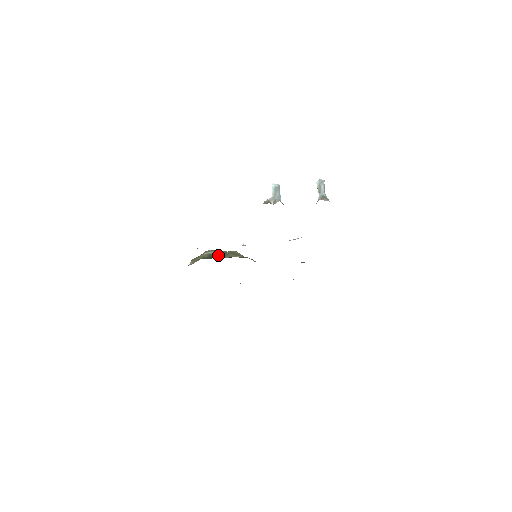
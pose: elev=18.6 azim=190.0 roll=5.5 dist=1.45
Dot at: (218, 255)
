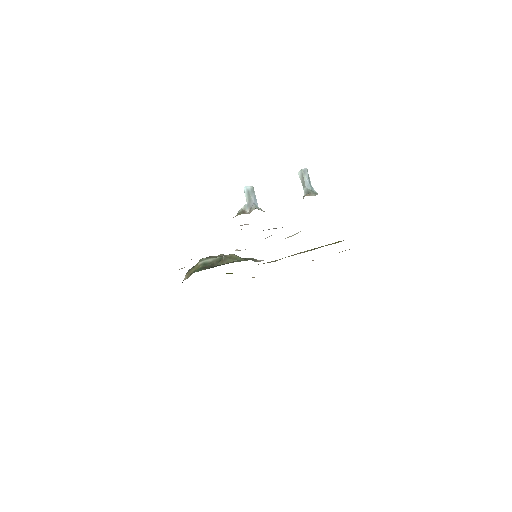
Dot at: (213, 263)
